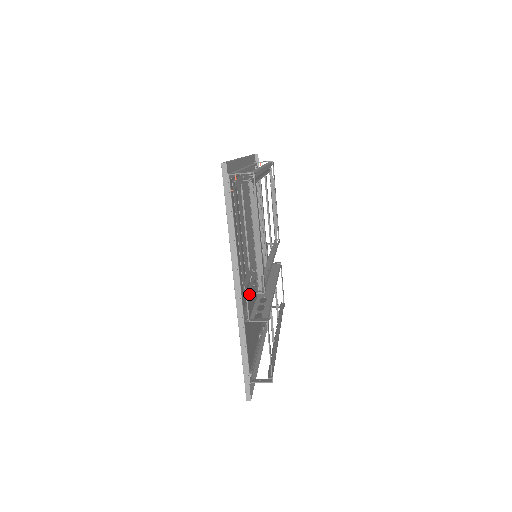
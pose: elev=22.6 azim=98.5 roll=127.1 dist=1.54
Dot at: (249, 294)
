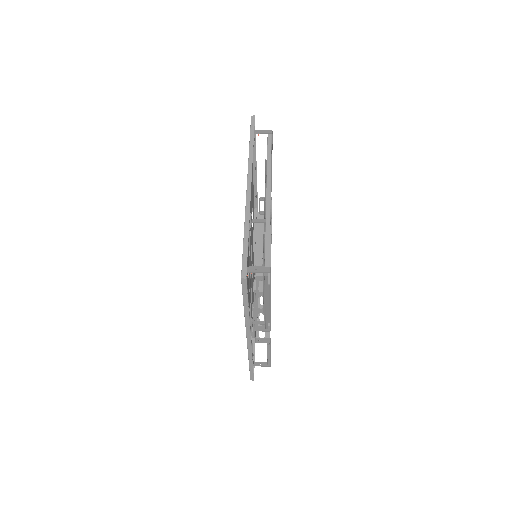
Dot at: occluded
